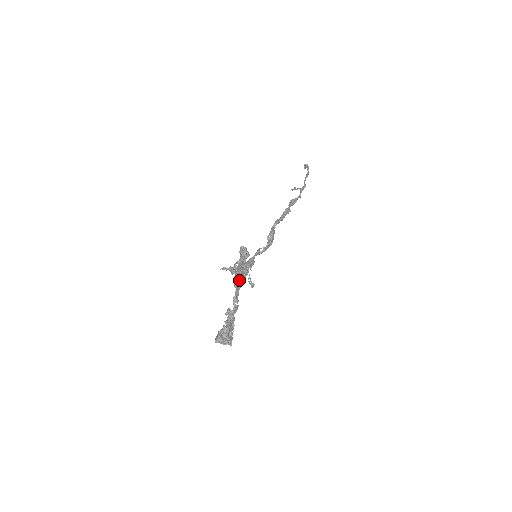
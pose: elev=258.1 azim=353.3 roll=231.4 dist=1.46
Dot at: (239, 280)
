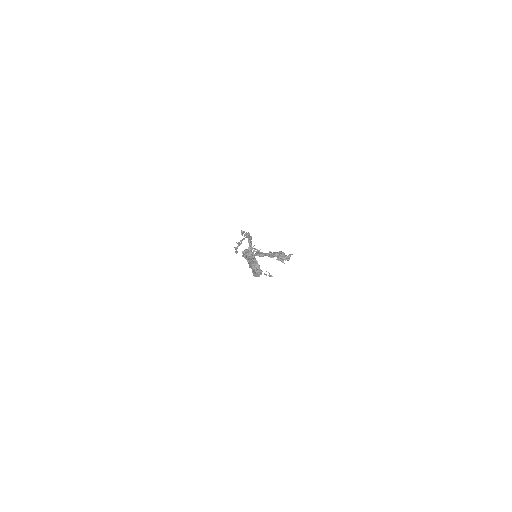
Dot at: (259, 252)
